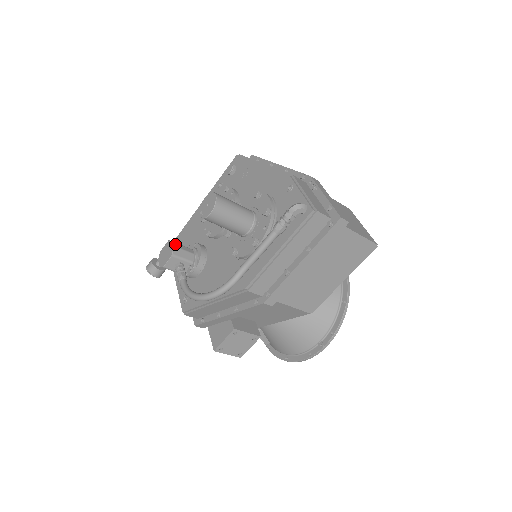
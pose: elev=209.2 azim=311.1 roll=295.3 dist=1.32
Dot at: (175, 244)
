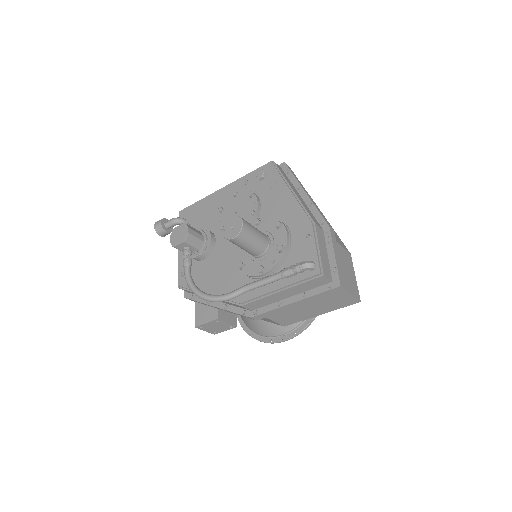
Dot at: (190, 230)
